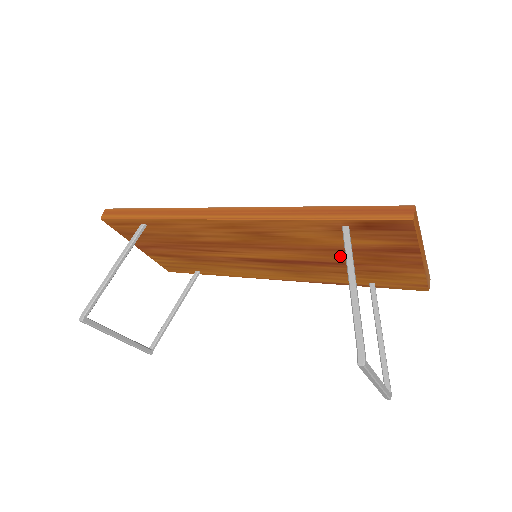
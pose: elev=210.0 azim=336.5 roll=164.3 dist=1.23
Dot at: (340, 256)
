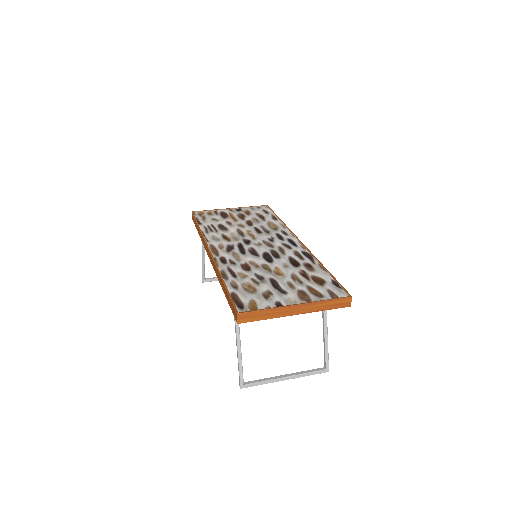
Dot at: occluded
